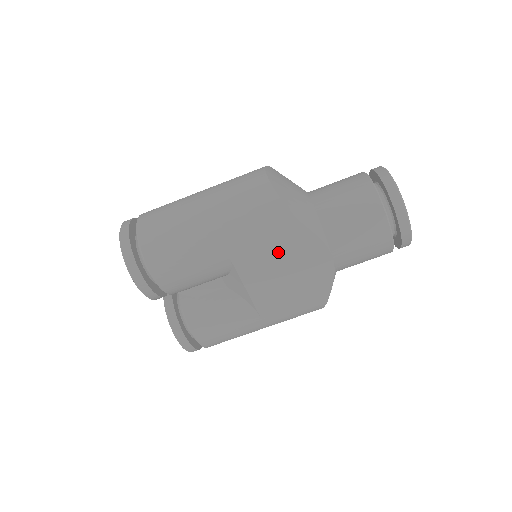
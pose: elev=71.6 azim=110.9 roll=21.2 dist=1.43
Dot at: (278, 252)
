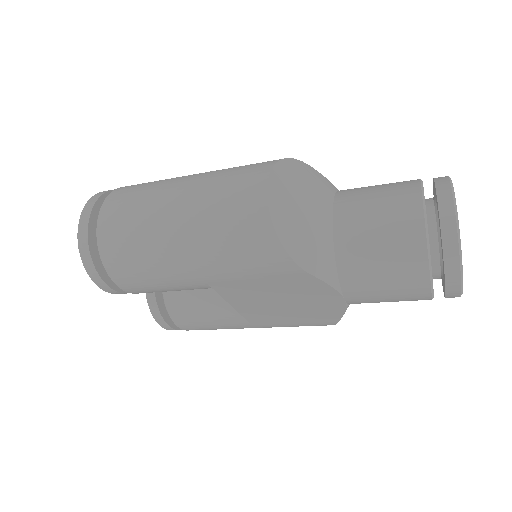
Dot at: (271, 287)
